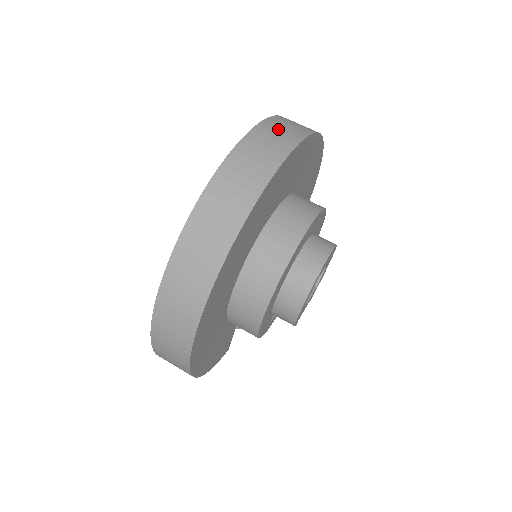
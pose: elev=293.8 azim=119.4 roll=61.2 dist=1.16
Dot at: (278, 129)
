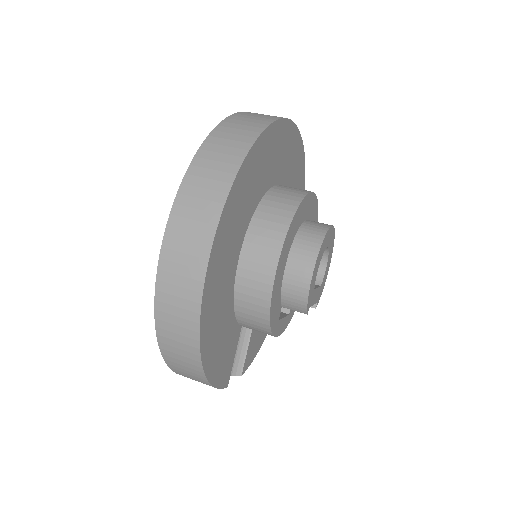
Dot at: occluded
